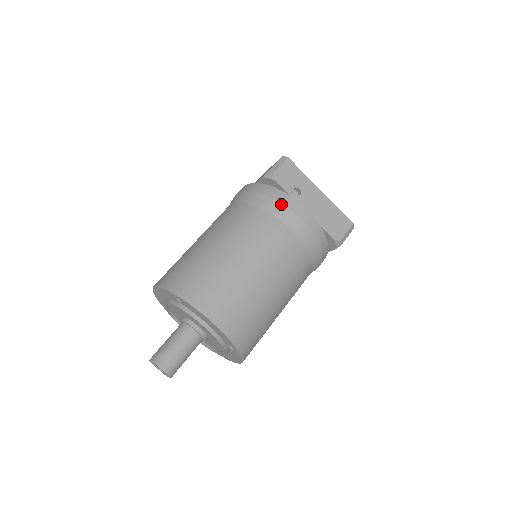
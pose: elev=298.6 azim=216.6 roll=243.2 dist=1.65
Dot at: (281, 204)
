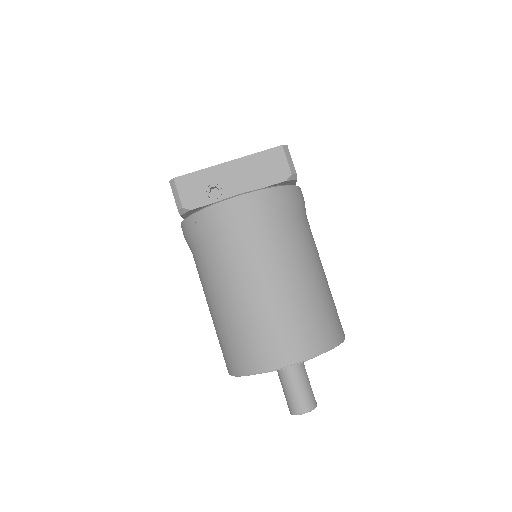
Dot at: (218, 220)
